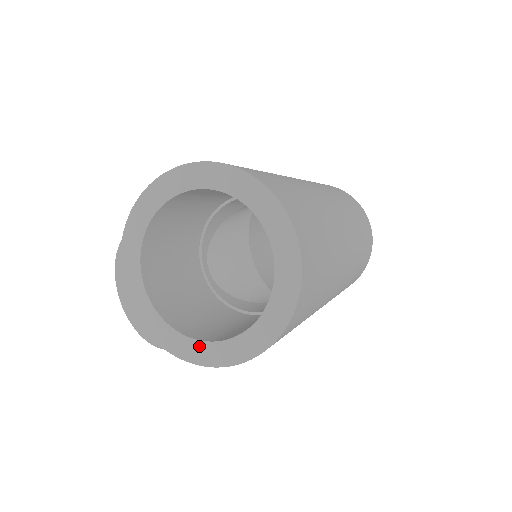
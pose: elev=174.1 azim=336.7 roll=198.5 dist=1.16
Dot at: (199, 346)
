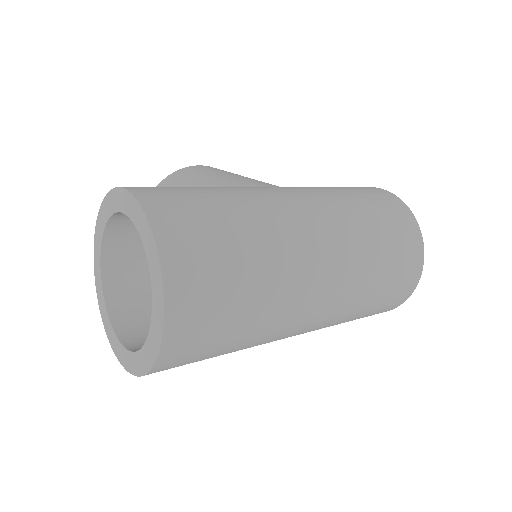
Dot at: (112, 332)
